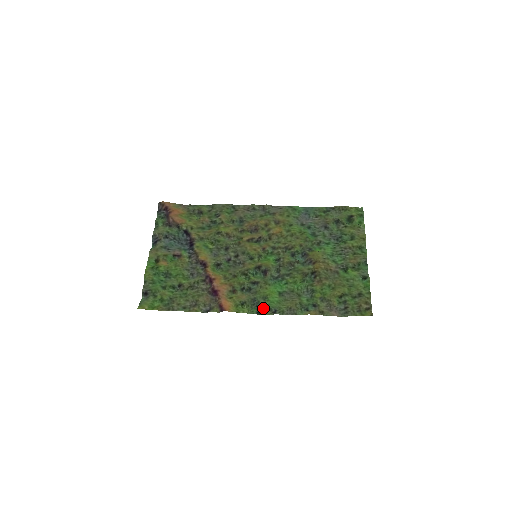
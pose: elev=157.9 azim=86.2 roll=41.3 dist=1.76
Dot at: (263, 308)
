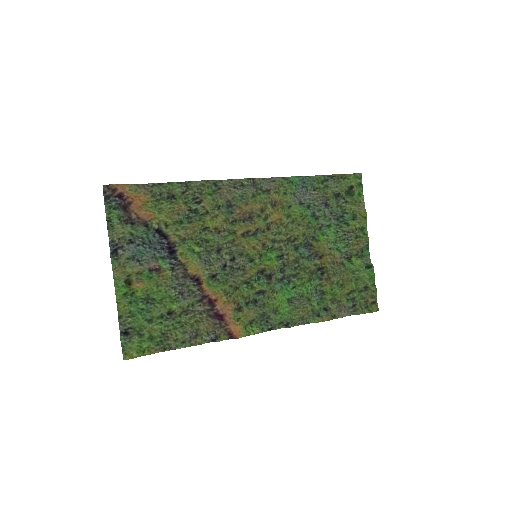
Dot at: (275, 324)
